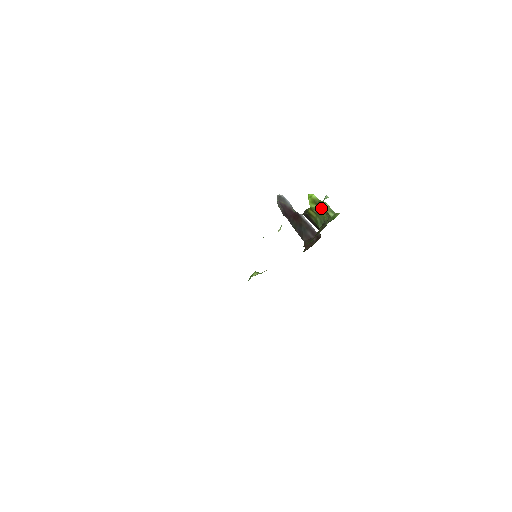
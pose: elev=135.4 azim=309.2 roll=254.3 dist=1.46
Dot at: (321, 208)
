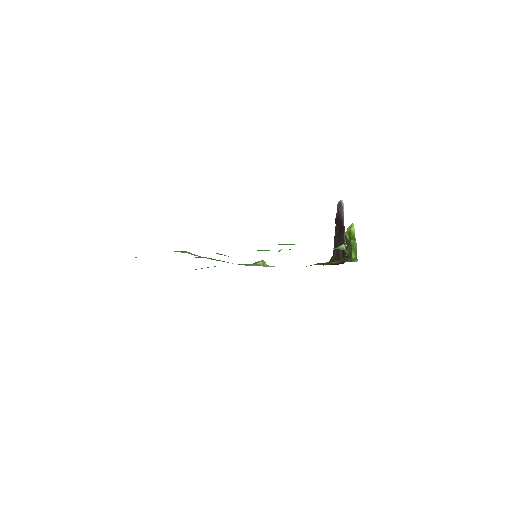
Dot at: (350, 244)
